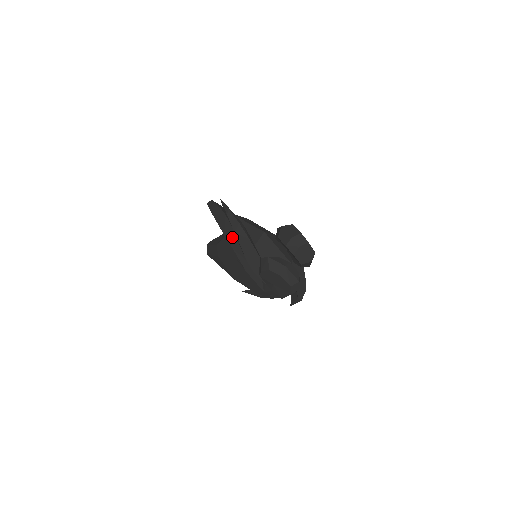
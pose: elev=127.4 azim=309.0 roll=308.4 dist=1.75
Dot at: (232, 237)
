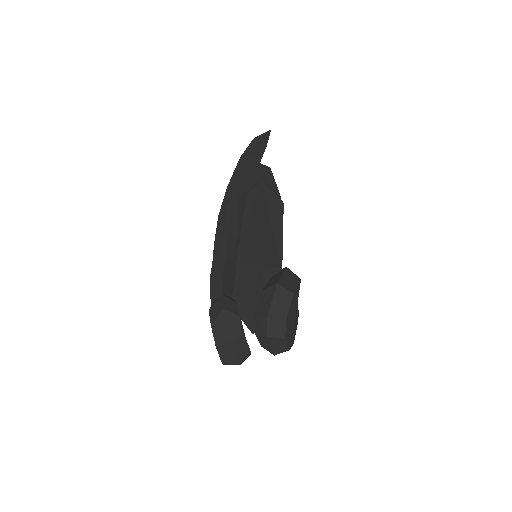
Dot at: occluded
